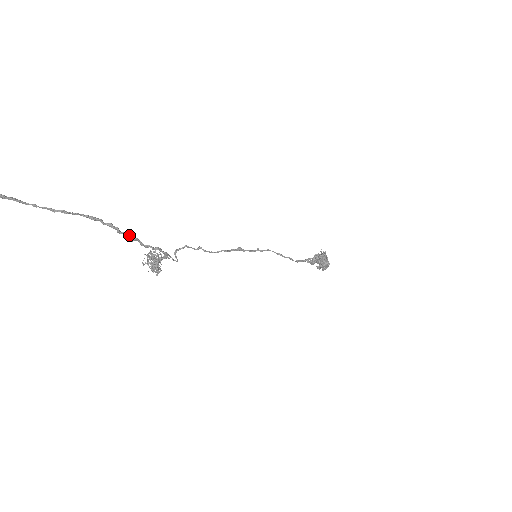
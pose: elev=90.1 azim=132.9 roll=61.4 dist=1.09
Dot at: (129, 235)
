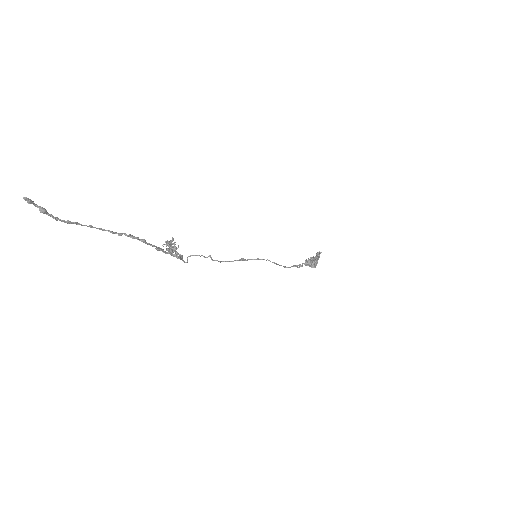
Dot at: (156, 247)
